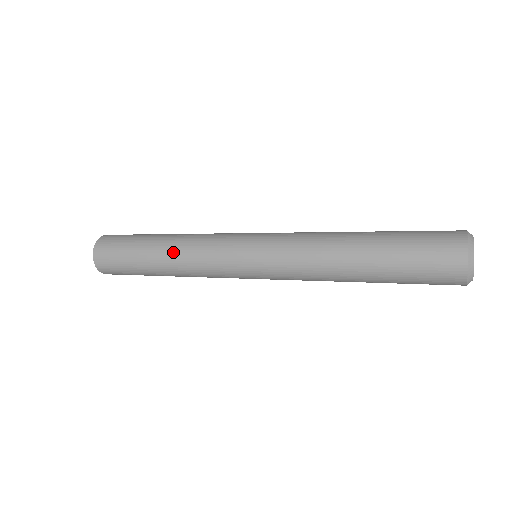
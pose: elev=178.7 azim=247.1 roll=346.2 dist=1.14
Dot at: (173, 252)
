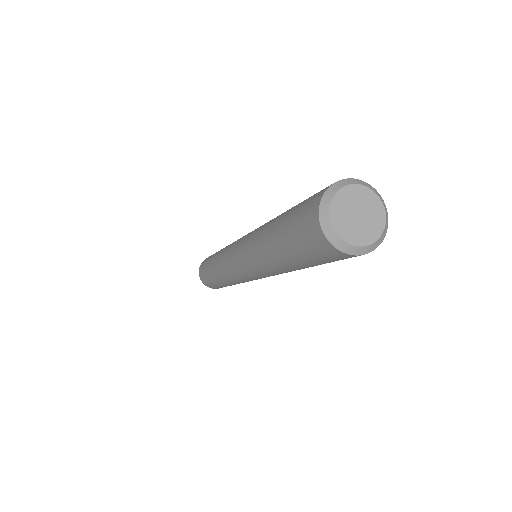
Dot at: (219, 252)
